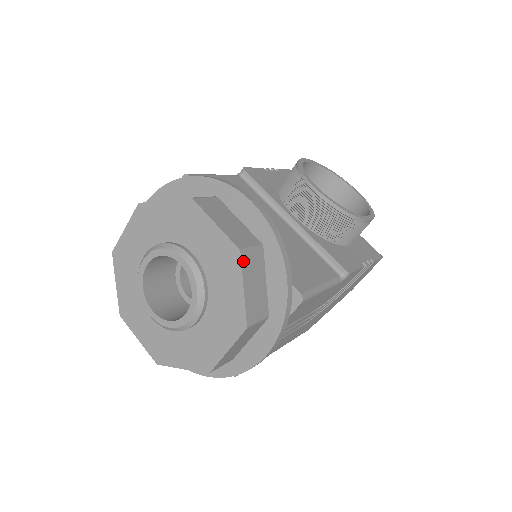
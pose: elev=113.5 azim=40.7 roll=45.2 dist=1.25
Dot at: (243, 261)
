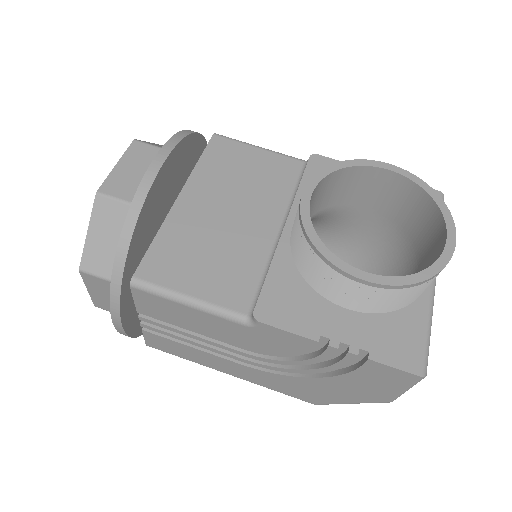
Dot at: (97, 205)
